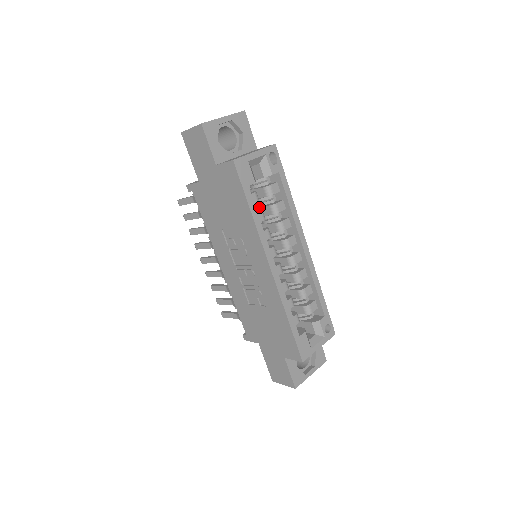
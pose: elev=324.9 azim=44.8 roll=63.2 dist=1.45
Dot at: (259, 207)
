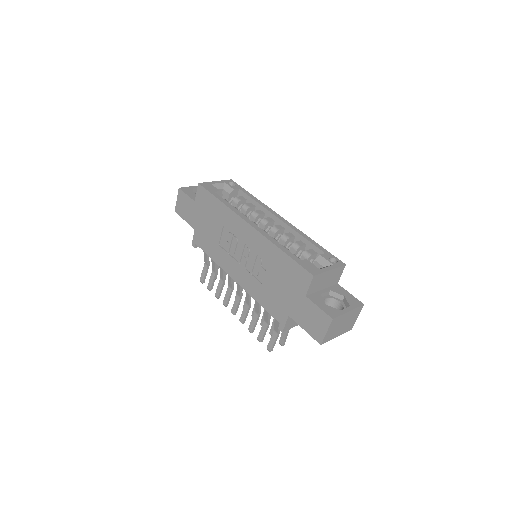
Dot at: occluded
